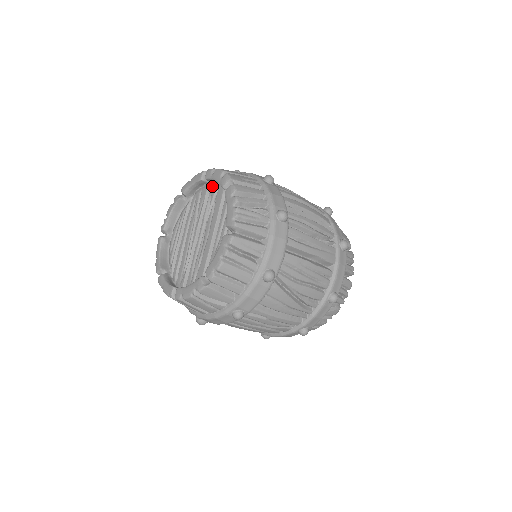
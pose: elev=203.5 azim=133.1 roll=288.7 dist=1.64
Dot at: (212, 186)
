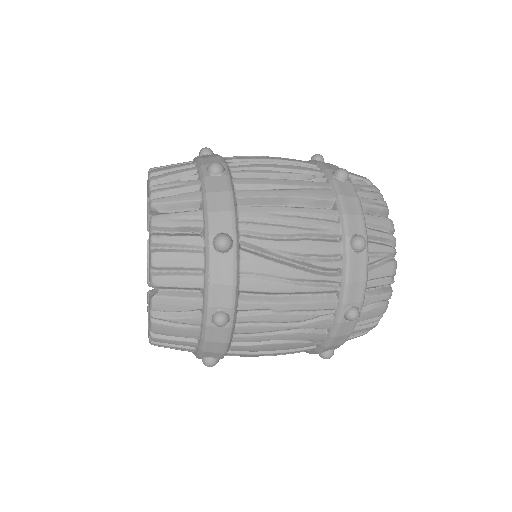
Dot at: occluded
